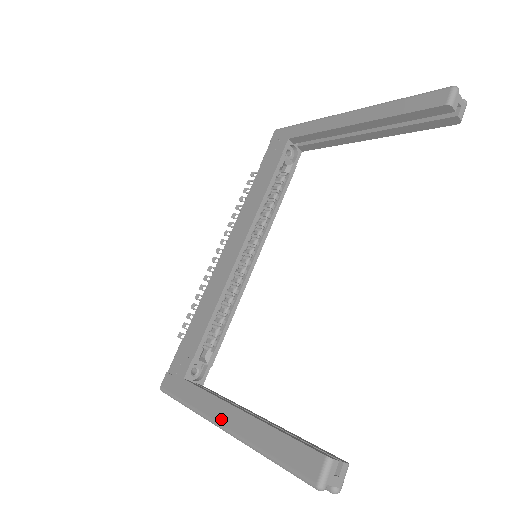
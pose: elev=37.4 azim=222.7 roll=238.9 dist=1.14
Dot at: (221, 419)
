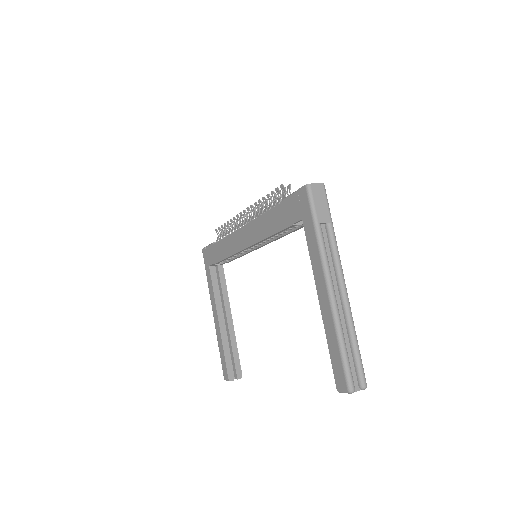
Dot at: (213, 312)
